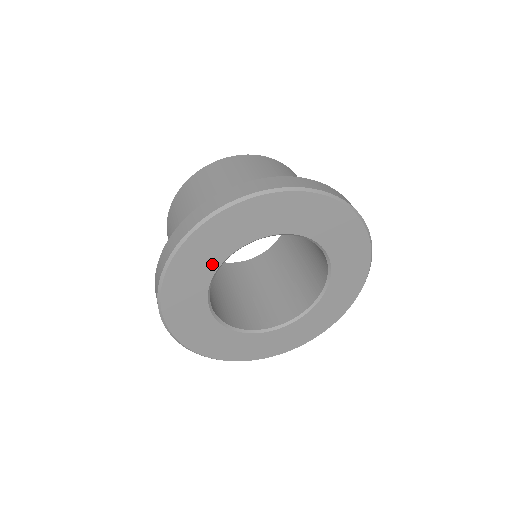
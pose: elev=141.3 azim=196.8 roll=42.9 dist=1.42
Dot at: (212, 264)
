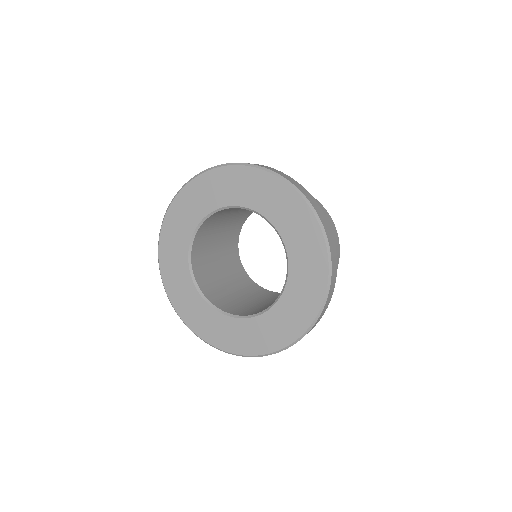
Dot at: (238, 199)
